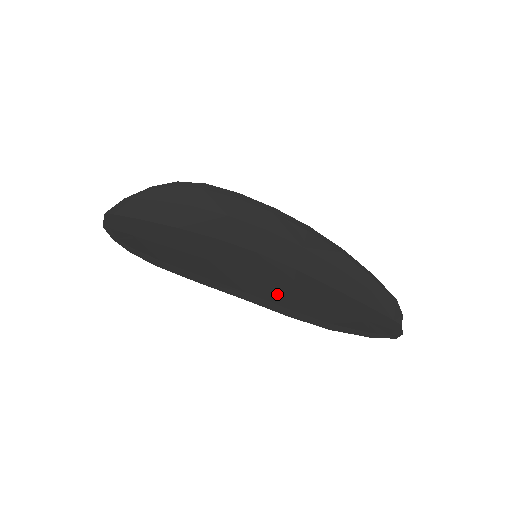
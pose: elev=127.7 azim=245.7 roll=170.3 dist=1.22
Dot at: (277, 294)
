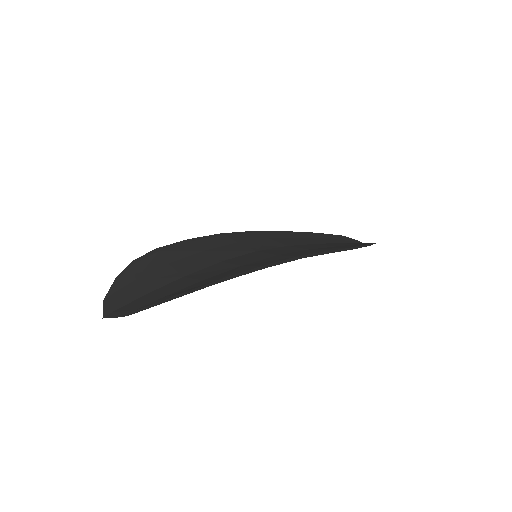
Dot at: (307, 252)
